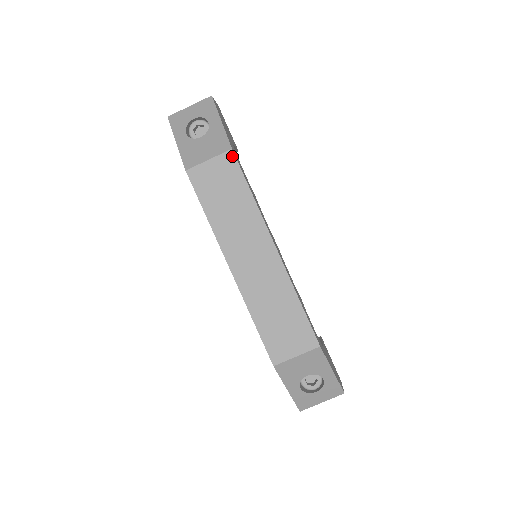
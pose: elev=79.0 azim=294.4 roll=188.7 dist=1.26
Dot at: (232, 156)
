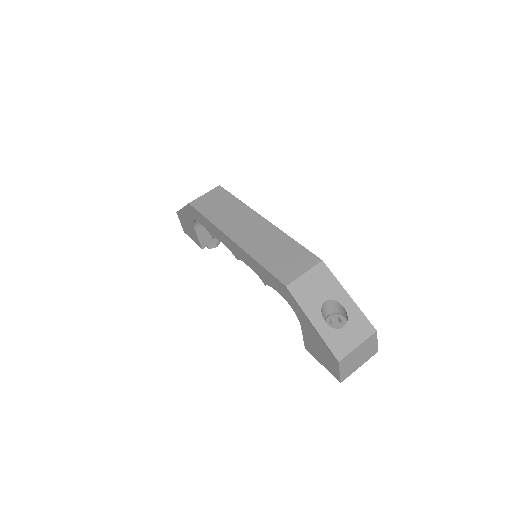
Dot at: (220, 188)
